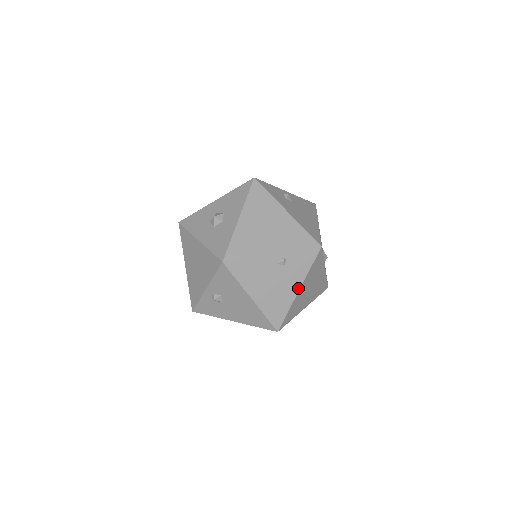
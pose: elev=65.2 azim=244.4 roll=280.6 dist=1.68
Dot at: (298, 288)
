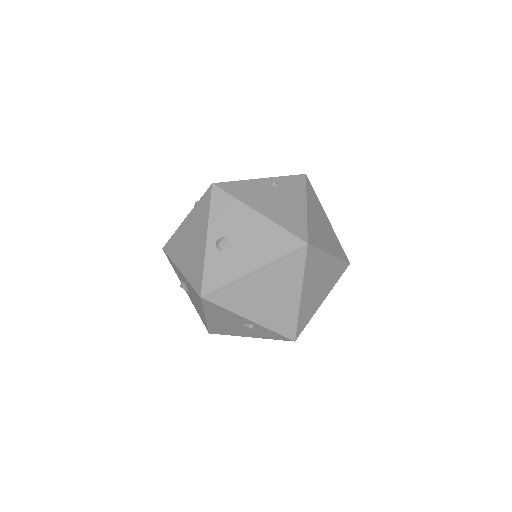
Dot at: (304, 204)
